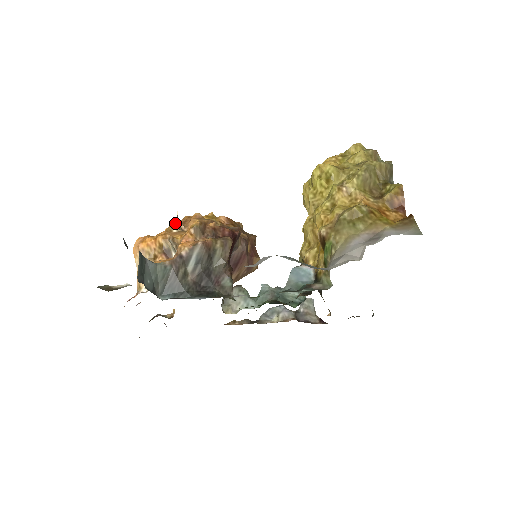
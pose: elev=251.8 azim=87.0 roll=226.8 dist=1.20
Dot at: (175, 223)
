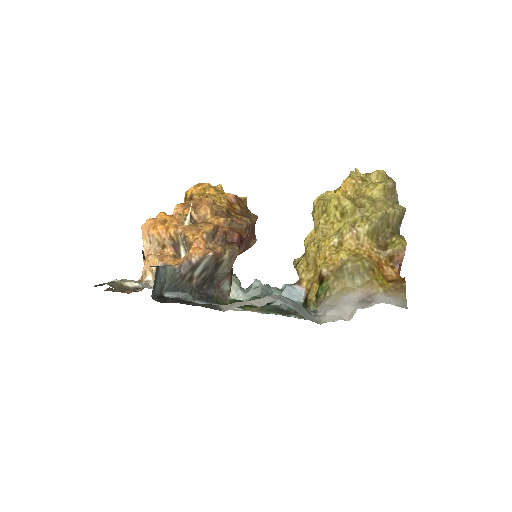
Dot at: (188, 215)
